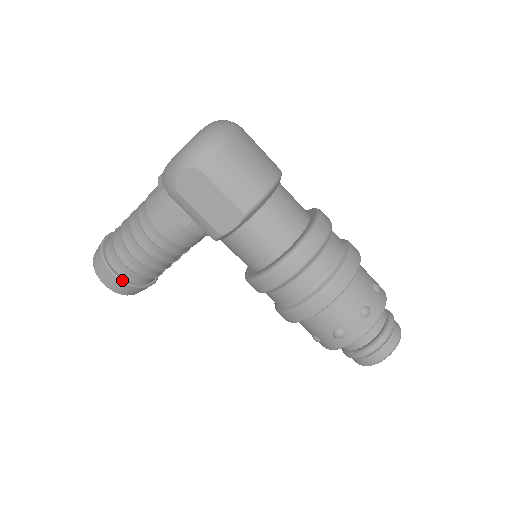
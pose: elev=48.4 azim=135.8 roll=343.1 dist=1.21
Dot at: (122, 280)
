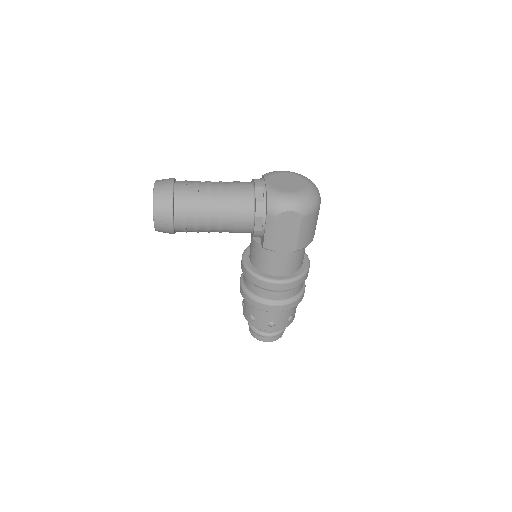
Dot at: (174, 227)
